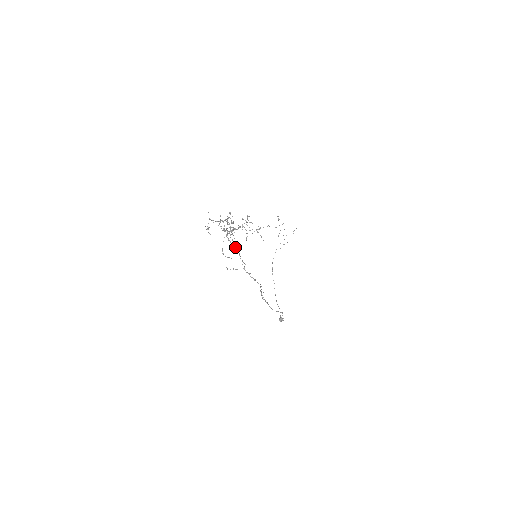
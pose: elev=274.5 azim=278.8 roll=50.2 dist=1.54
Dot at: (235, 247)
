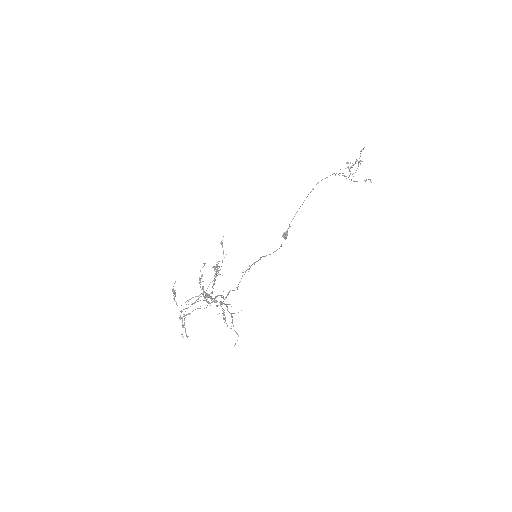
Dot at: (207, 297)
